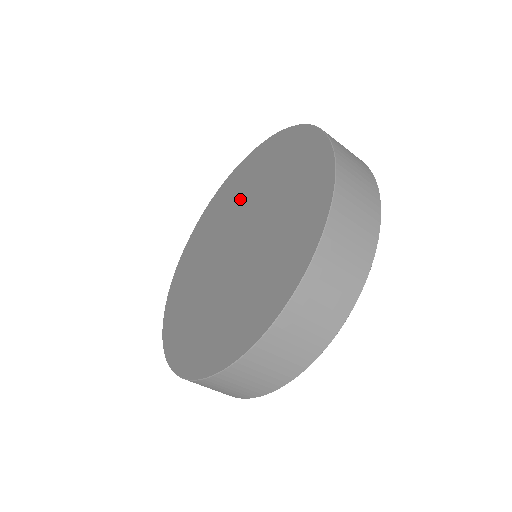
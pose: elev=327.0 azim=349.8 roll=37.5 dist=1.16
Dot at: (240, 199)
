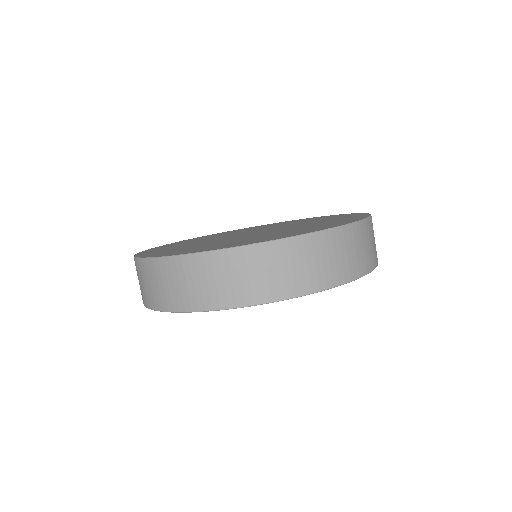
Dot at: (252, 229)
